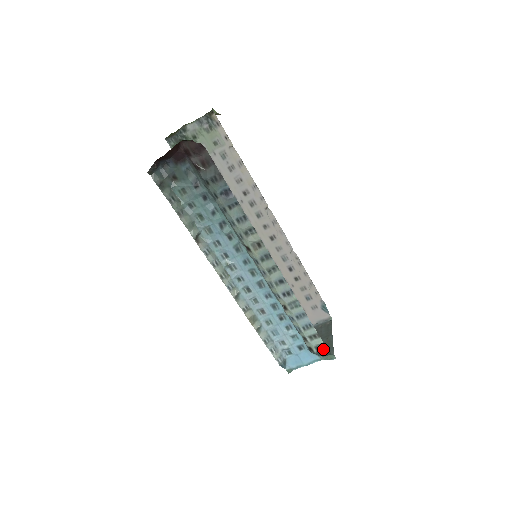
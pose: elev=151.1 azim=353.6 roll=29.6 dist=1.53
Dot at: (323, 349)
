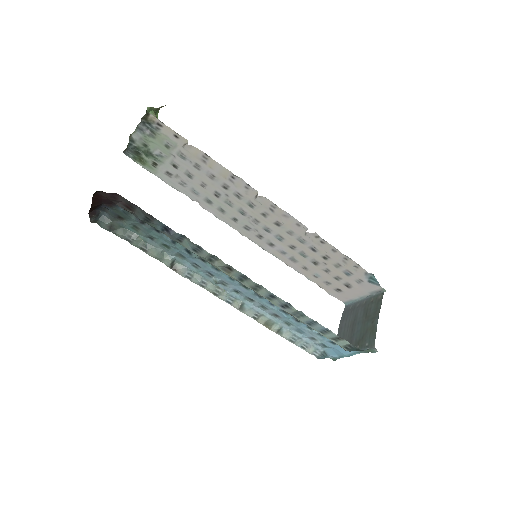
Dot at: (354, 348)
